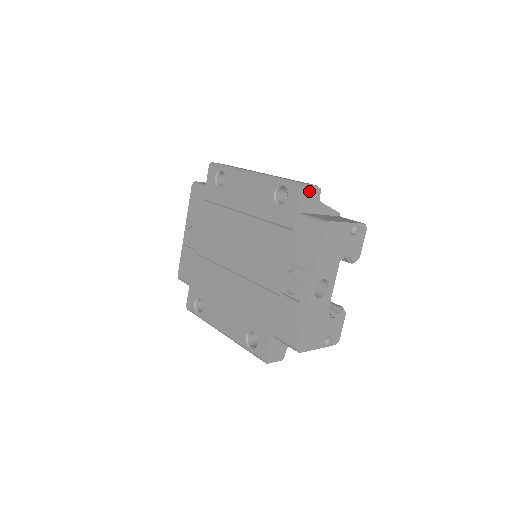
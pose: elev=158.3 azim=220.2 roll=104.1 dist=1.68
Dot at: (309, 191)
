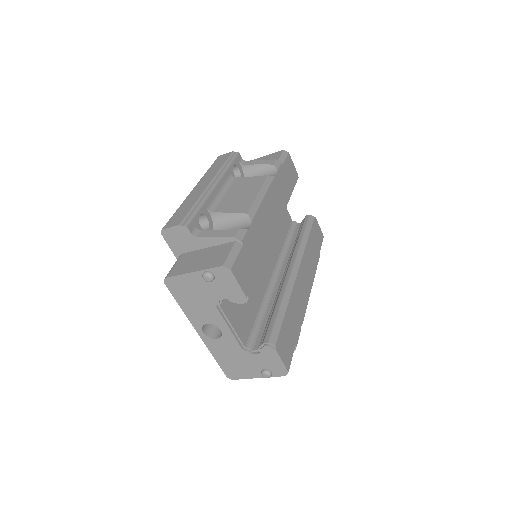
Dot at: (173, 233)
